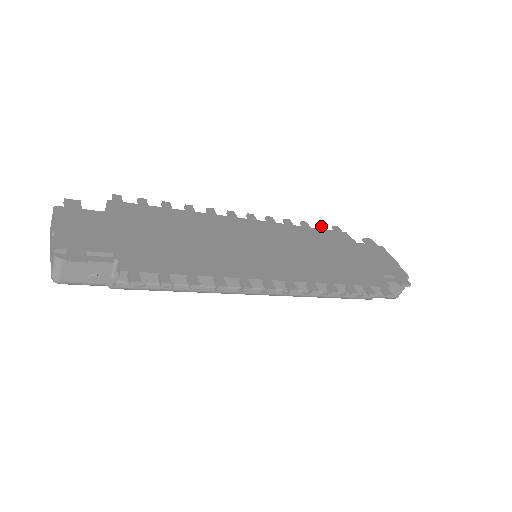
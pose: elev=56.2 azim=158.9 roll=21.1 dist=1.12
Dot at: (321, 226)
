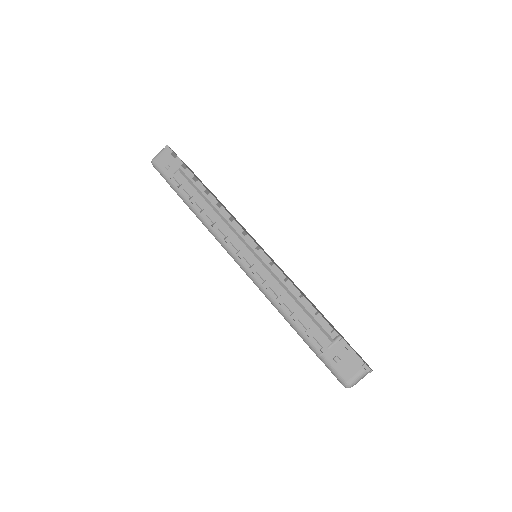
Dot at: occluded
